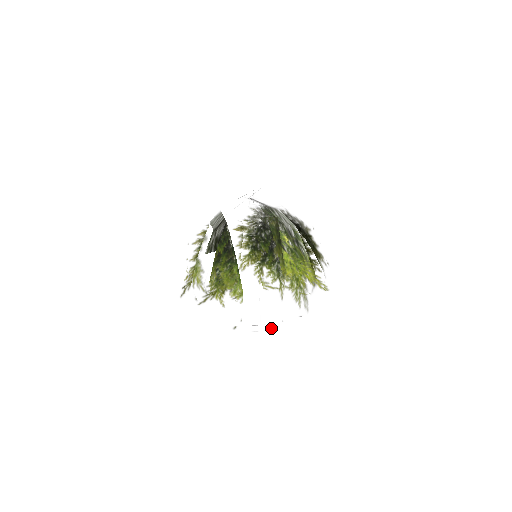
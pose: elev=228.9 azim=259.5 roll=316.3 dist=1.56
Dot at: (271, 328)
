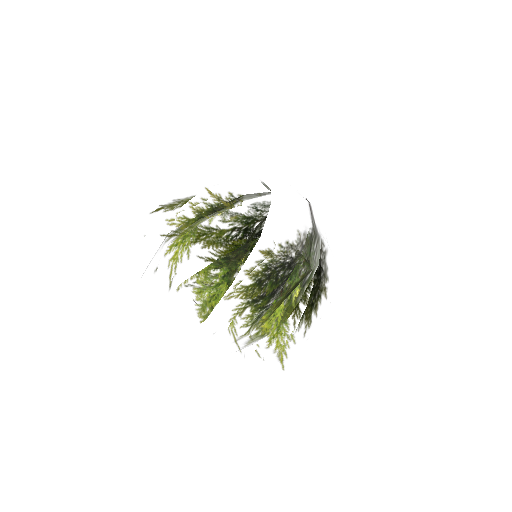
Dot at: occluded
